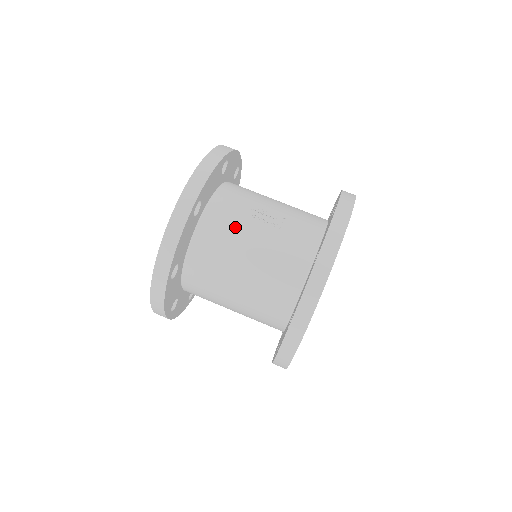
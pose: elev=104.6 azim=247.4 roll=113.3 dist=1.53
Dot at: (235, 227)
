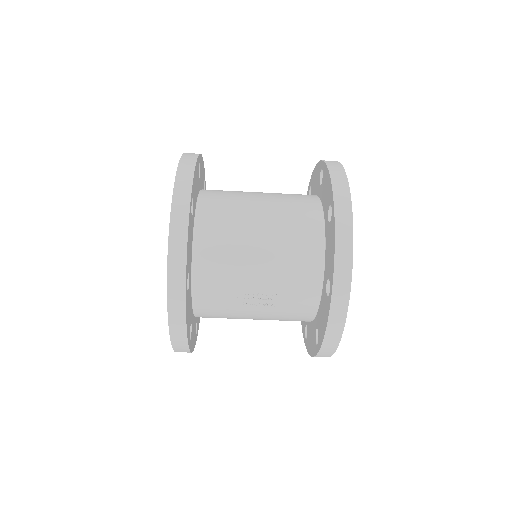
Dot at: (230, 314)
